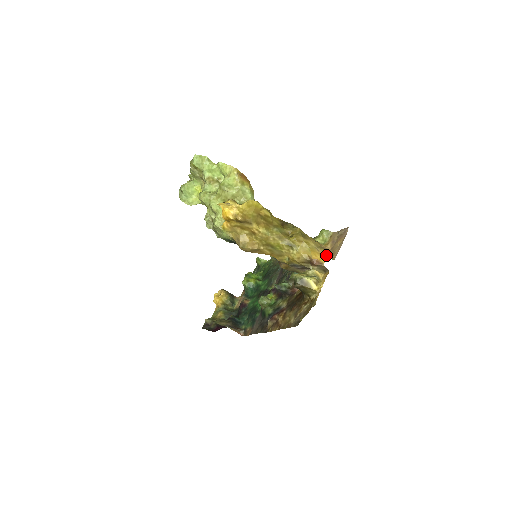
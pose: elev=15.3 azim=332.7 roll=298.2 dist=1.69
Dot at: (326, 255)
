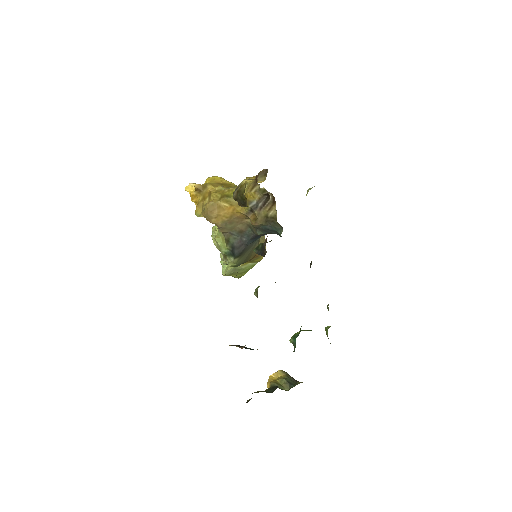
Dot at: occluded
